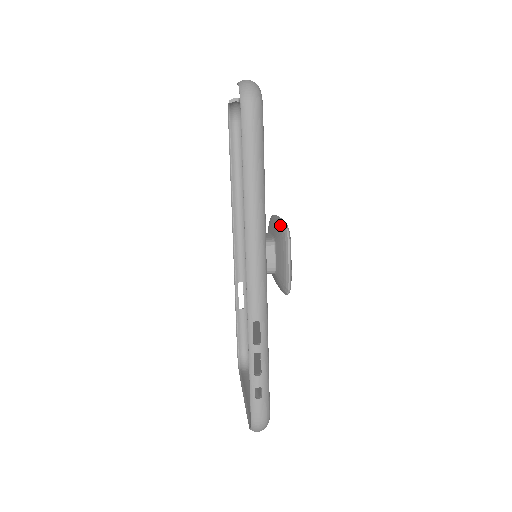
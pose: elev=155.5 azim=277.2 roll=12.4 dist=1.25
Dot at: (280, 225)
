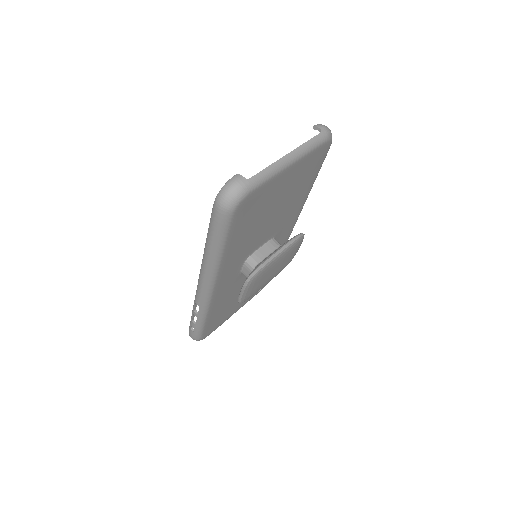
Dot at: (260, 264)
